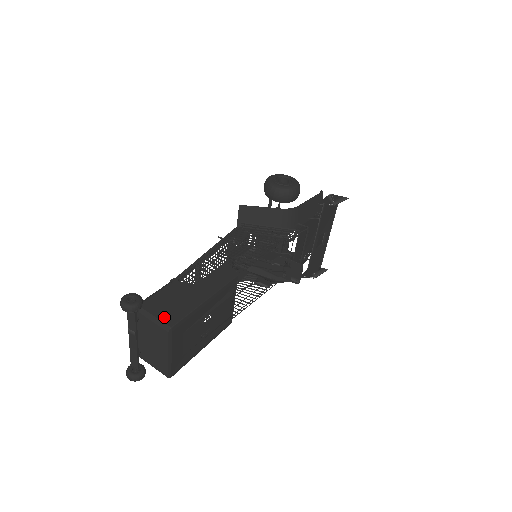
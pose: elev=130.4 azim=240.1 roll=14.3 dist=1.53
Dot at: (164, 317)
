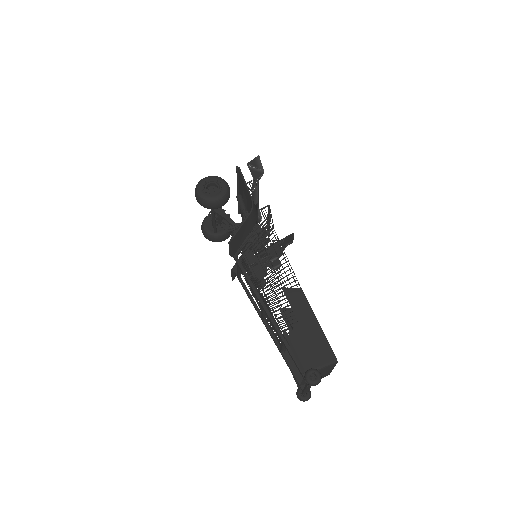
Dot at: (325, 360)
